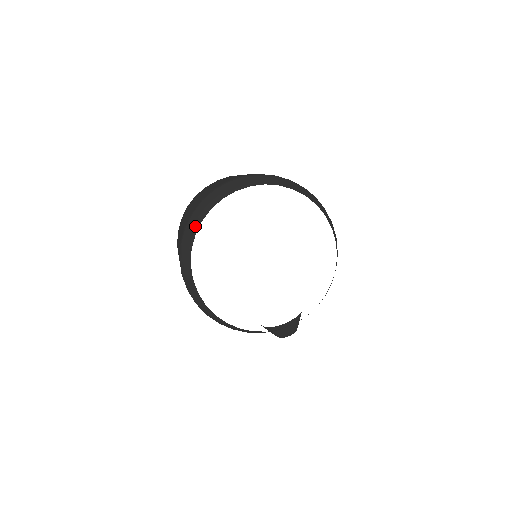
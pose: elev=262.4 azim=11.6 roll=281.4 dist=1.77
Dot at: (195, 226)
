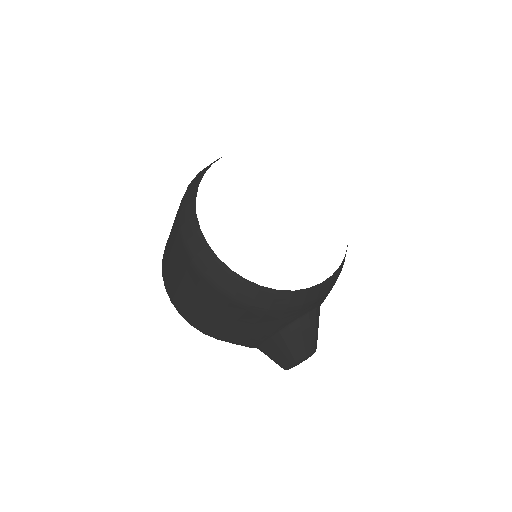
Dot at: (196, 183)
